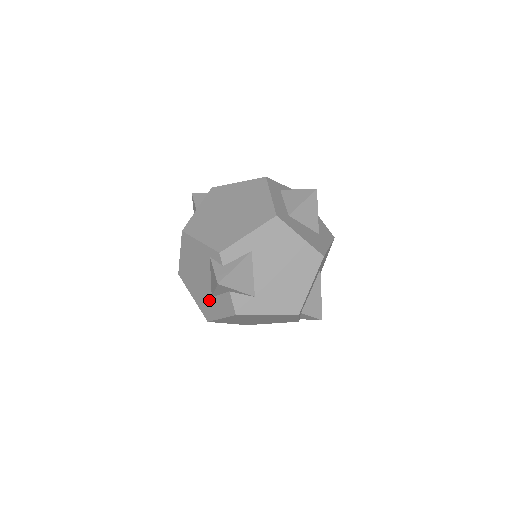
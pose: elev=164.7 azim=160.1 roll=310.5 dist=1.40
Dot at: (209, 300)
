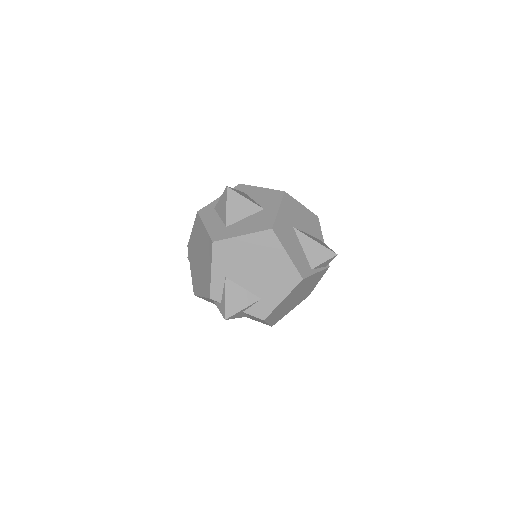
Dot at: occluded
